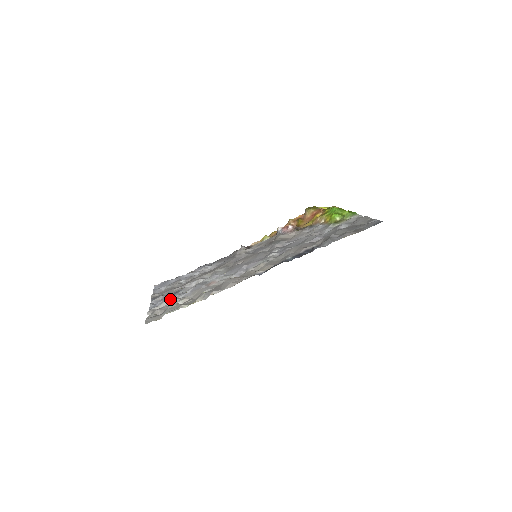
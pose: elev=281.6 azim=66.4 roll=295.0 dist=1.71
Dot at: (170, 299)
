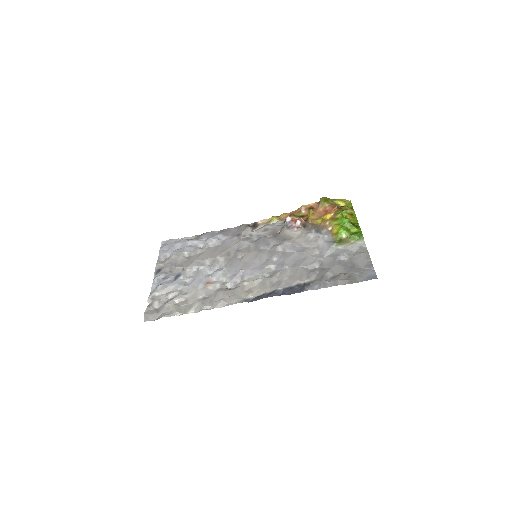
Dot at: (170, 287)
